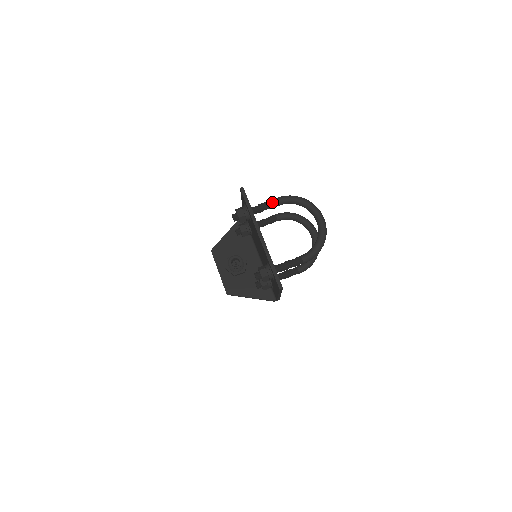
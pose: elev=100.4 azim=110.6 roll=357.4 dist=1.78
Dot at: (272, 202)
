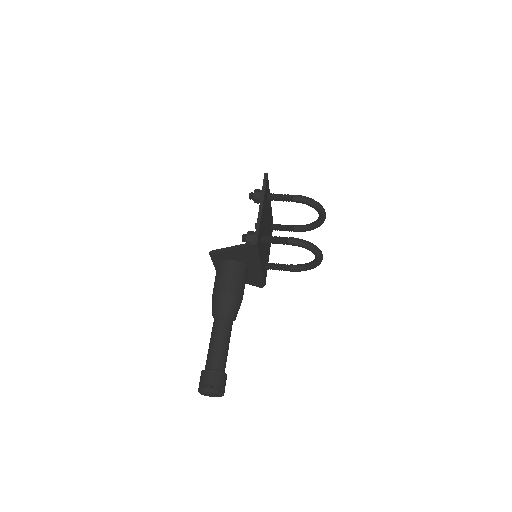
Dot at: occluded
